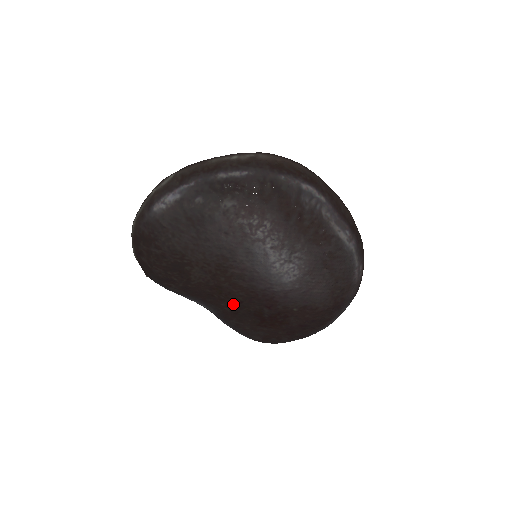
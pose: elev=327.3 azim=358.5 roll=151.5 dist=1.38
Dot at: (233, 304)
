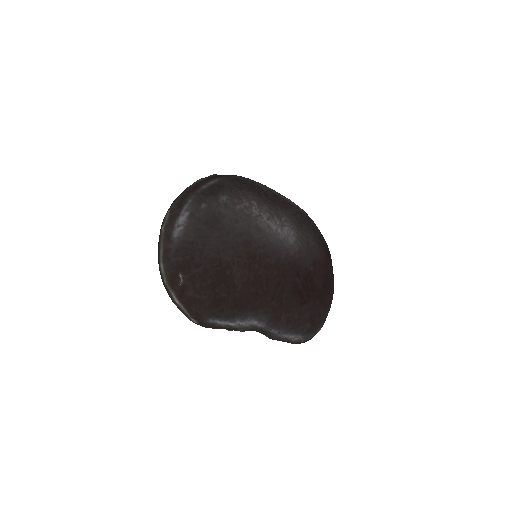
Dot at: (275, 292)
